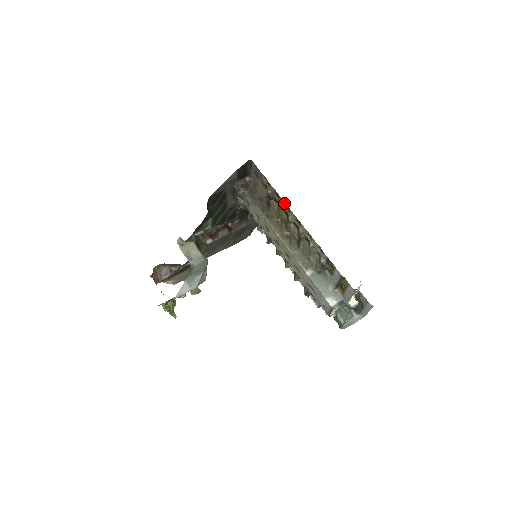
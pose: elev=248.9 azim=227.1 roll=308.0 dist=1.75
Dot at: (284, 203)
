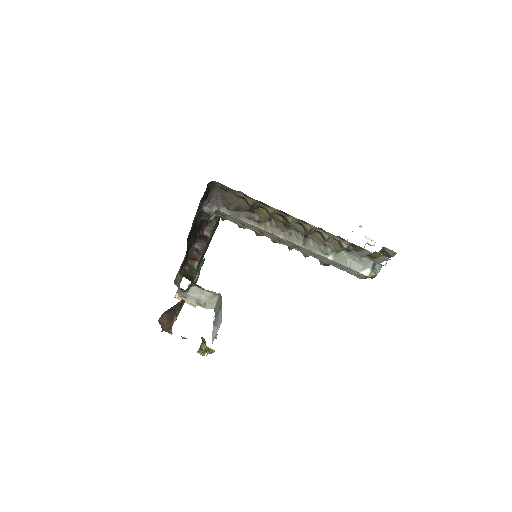
Dot at: (277, 210)
